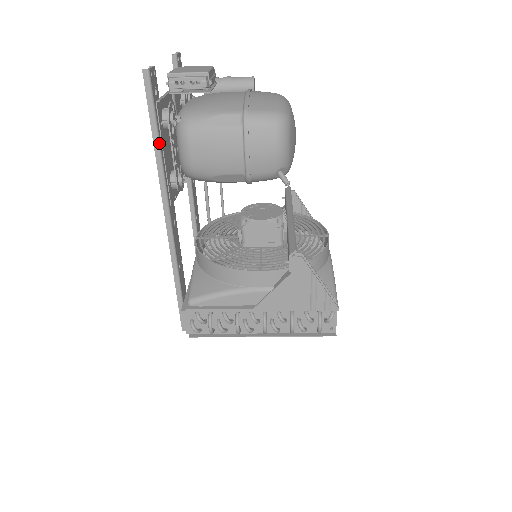
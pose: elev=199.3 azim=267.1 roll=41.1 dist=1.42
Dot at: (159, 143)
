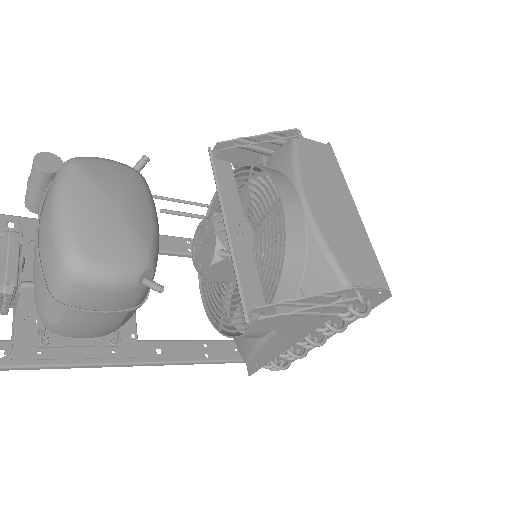
Dot at: (59, 366)
